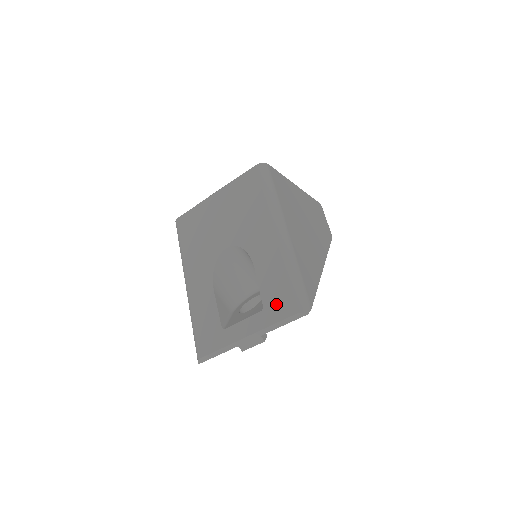
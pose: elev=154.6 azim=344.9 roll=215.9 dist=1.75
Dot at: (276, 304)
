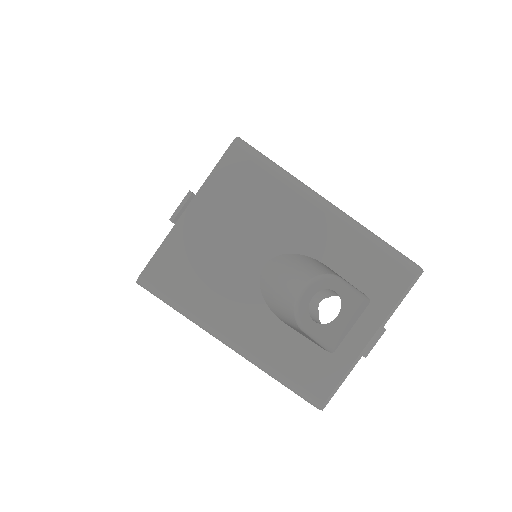
Dot at: (384, 285)
